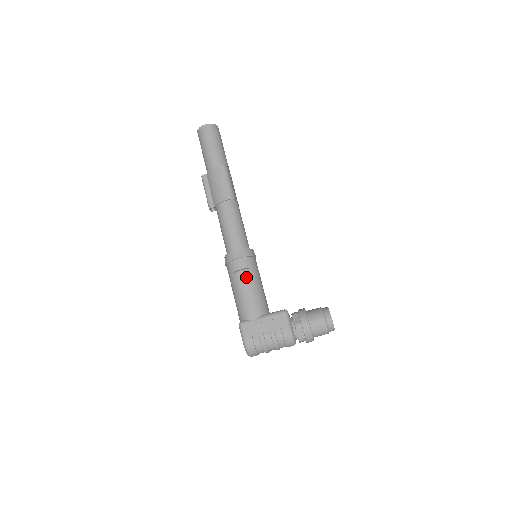
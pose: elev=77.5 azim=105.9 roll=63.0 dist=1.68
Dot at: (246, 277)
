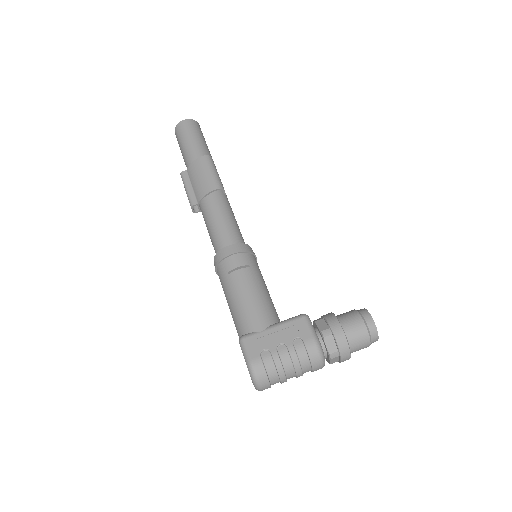
Dot at: (245, 276)
